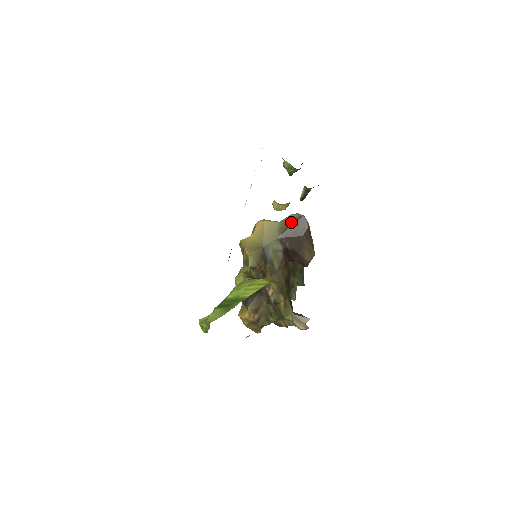
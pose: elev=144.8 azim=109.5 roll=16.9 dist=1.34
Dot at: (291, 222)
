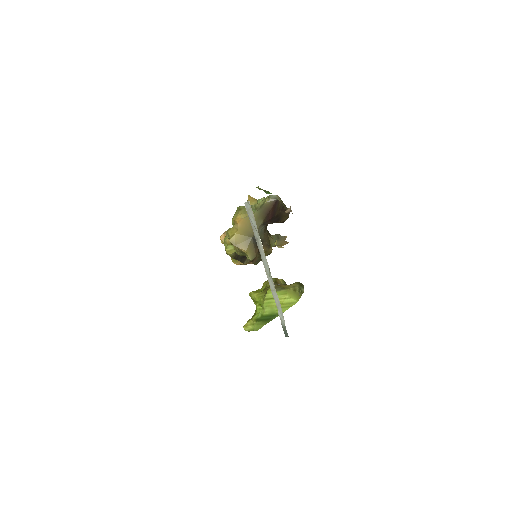
Dot at: (268, 209)
